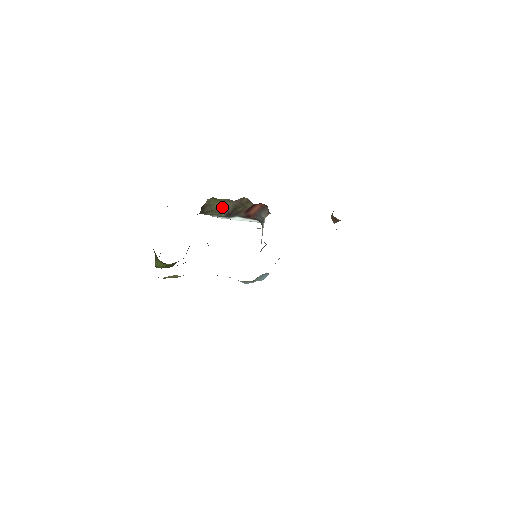
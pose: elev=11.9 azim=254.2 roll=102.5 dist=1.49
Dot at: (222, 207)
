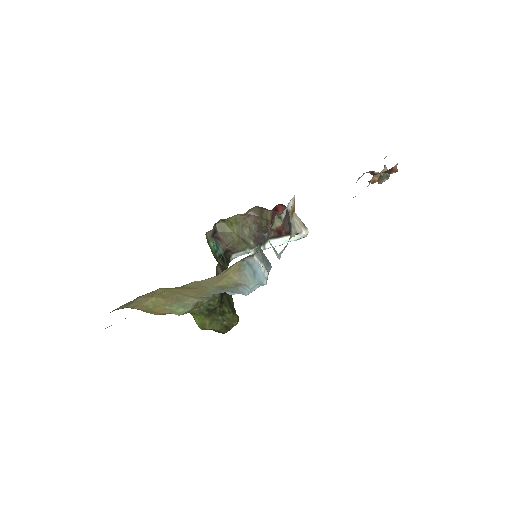
Dot at: (242, 231)
